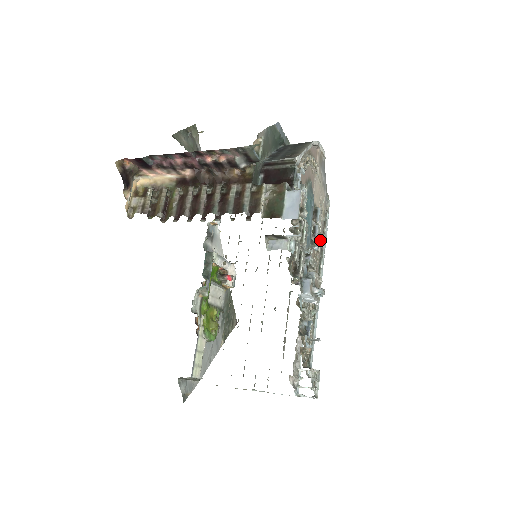
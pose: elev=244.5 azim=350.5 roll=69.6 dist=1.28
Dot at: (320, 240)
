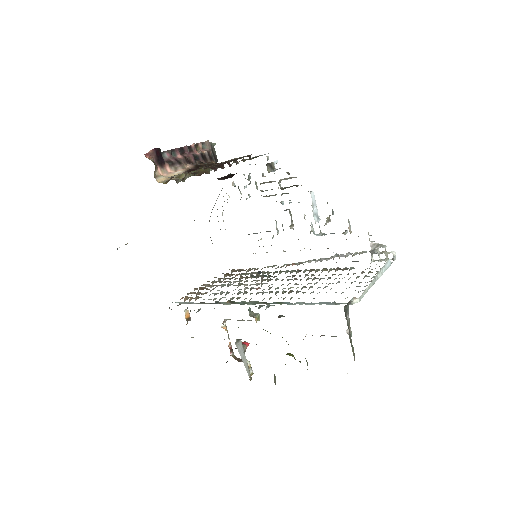
Dot at: occluded
